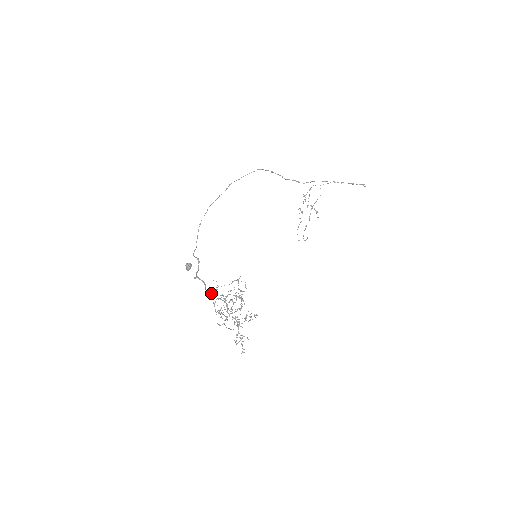
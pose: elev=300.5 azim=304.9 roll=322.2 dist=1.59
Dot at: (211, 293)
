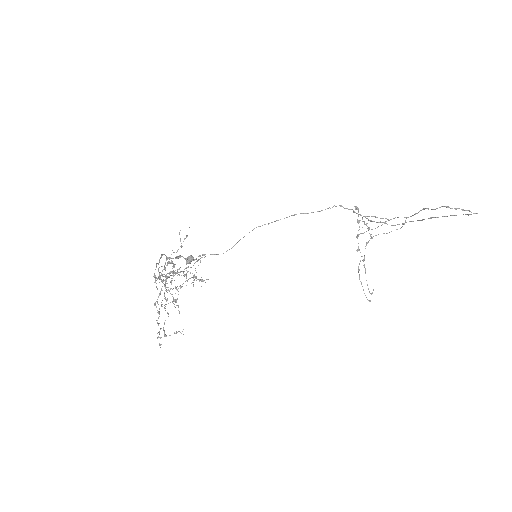
Dot at: (166, 258)
